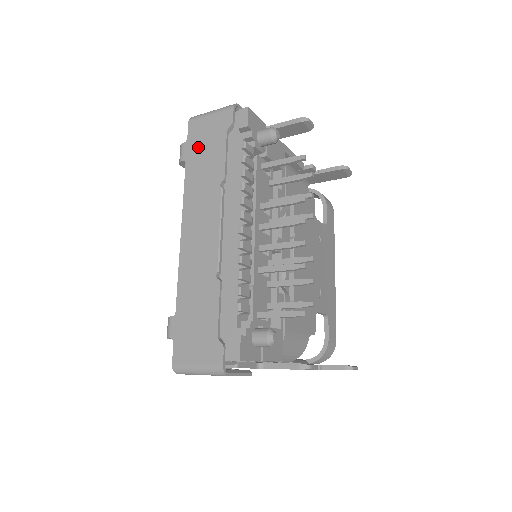
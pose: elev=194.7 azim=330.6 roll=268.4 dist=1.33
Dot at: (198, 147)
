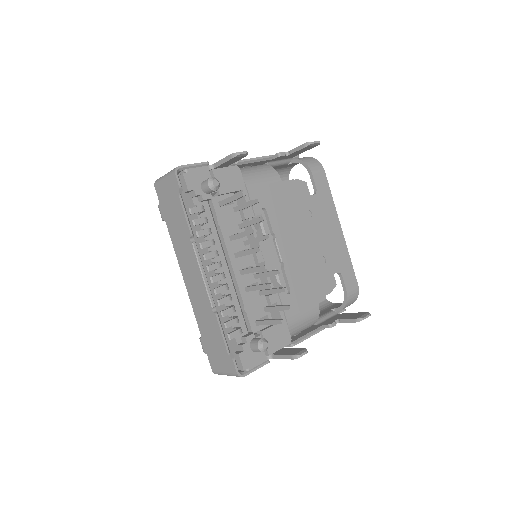
Dot at: (167, 209)
